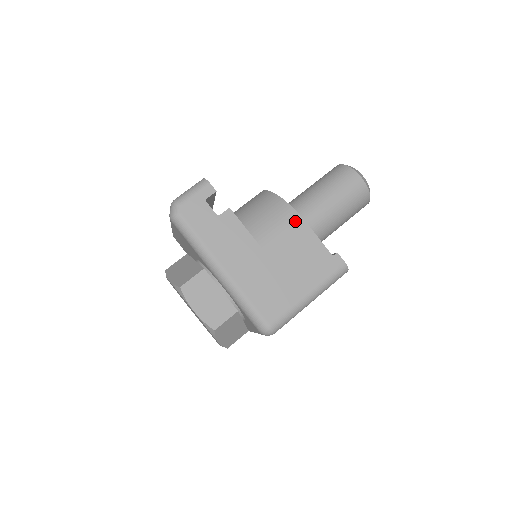
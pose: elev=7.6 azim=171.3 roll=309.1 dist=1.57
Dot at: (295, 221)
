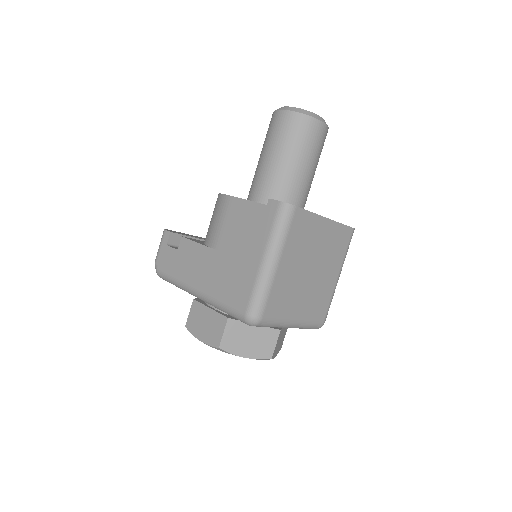
Dot at: (226, 204)
